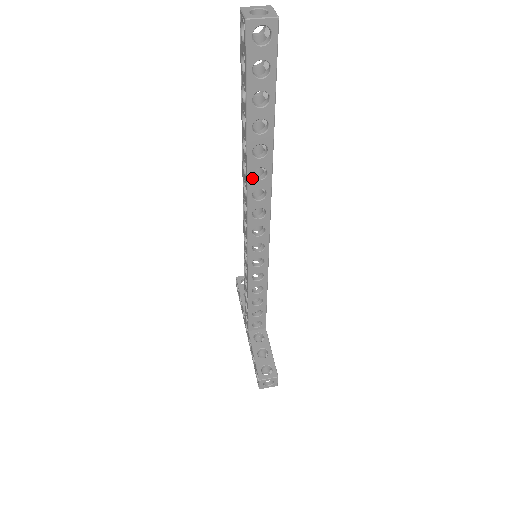
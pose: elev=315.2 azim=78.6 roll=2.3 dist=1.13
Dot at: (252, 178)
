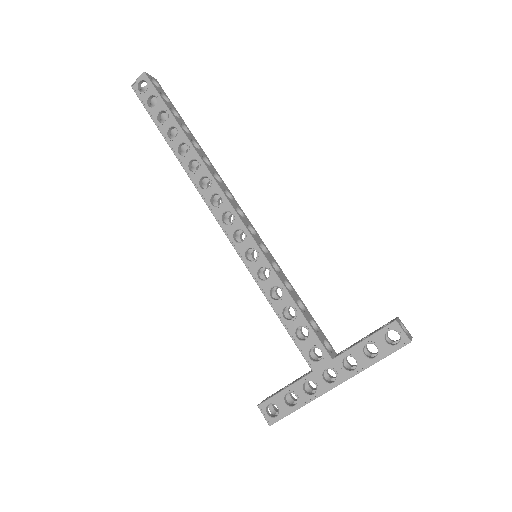
Dot at: (205, 162)
